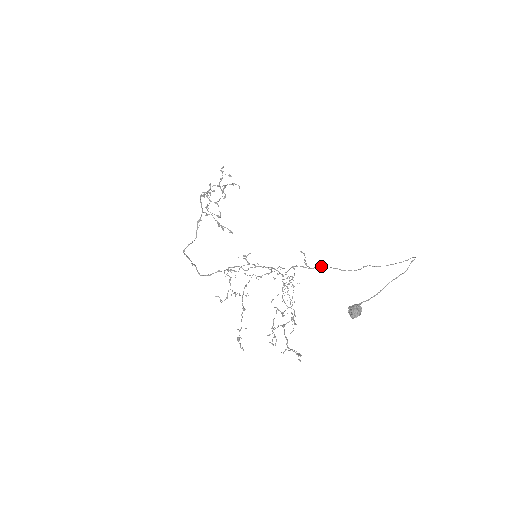
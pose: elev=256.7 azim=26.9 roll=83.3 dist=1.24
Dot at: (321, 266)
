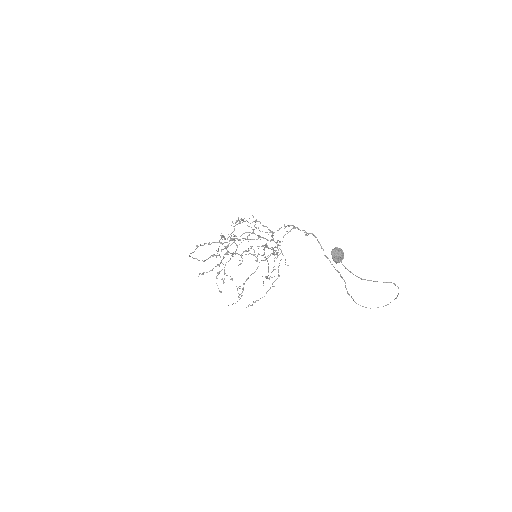
Dot at: occluded
